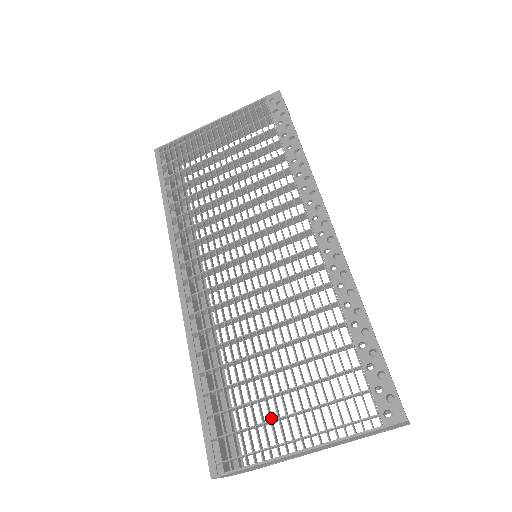
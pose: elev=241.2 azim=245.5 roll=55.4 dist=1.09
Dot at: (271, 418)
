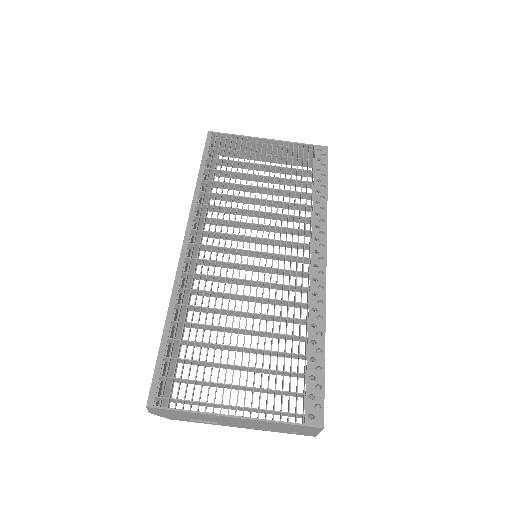
Dot at: occluded
